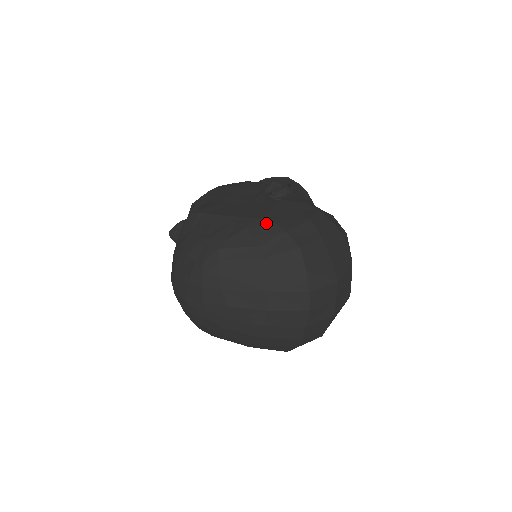
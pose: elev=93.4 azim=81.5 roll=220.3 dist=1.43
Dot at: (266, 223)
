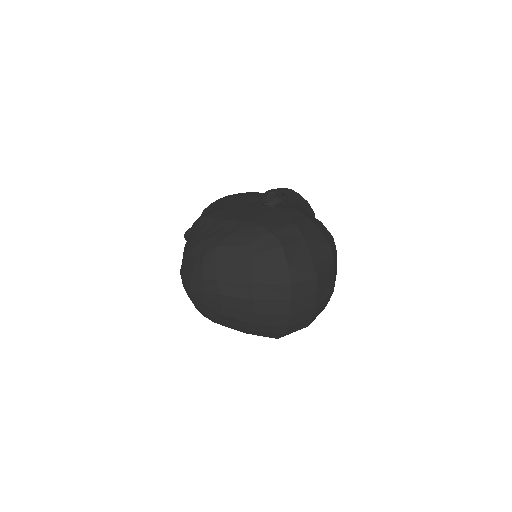
Dot at: (256, 226)
